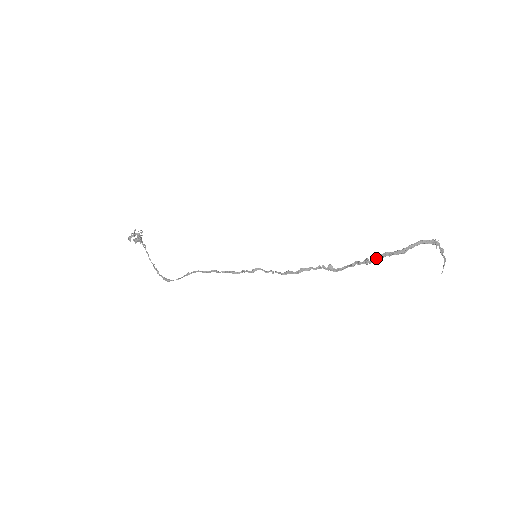
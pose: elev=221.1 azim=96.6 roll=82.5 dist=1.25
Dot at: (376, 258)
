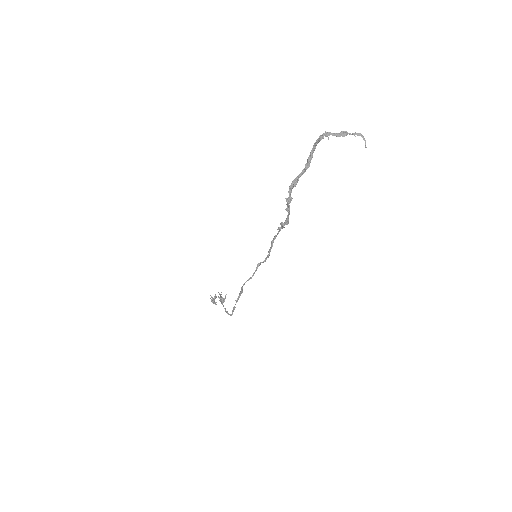
Dot at: (289, 192)
